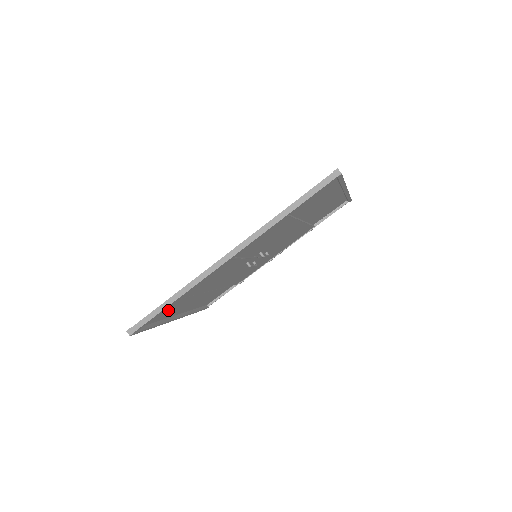
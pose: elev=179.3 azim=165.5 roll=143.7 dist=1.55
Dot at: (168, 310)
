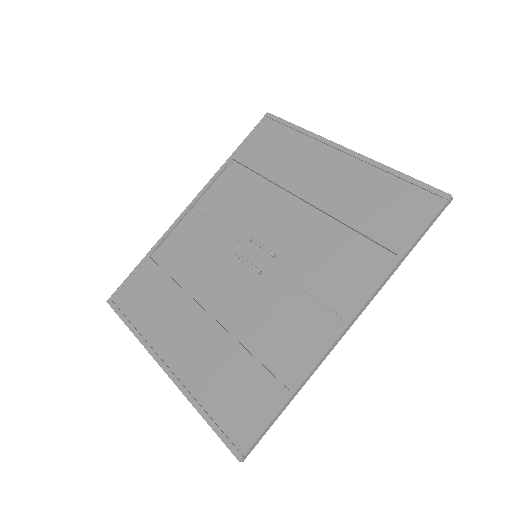
Dot at: (228, 391)
